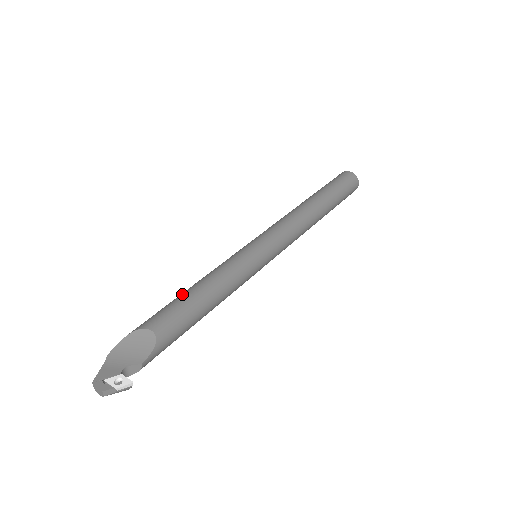
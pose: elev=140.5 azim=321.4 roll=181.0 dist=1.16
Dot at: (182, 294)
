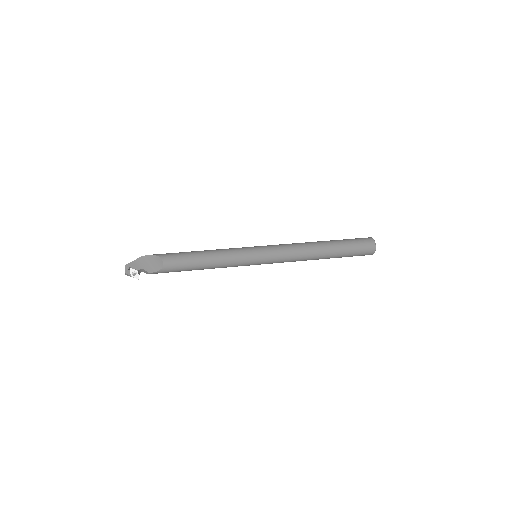
Dot at: (194, 252)
